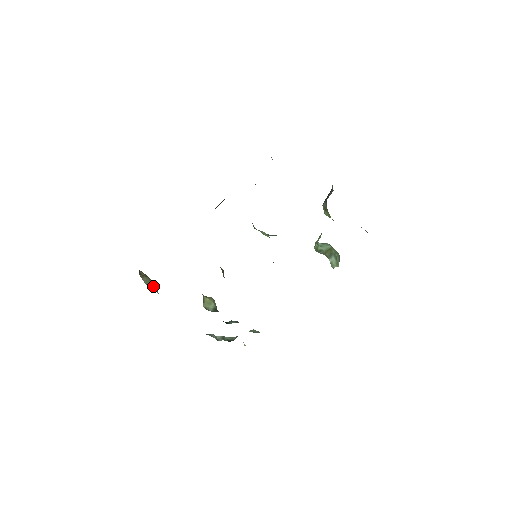
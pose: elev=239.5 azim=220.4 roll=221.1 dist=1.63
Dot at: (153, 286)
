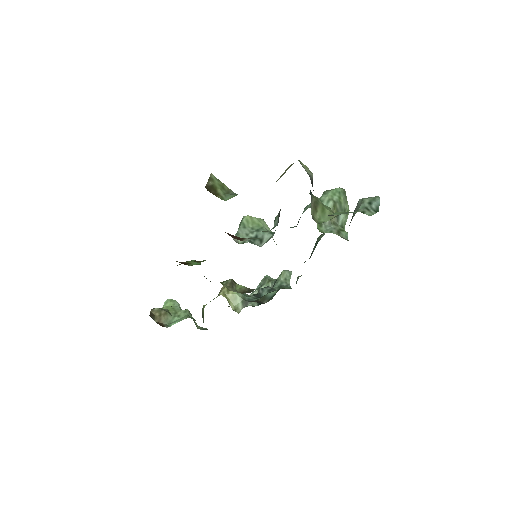
Dot at: (170, 304)
